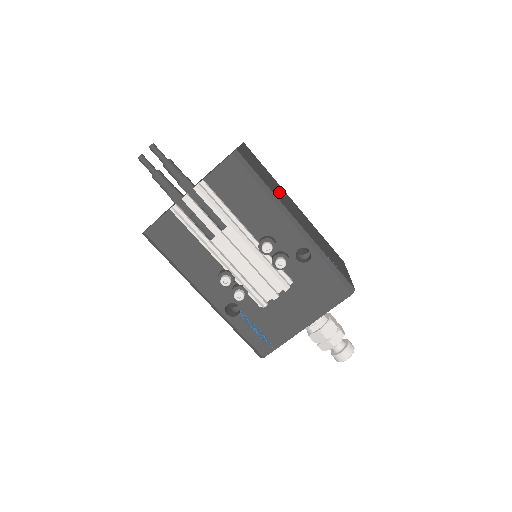
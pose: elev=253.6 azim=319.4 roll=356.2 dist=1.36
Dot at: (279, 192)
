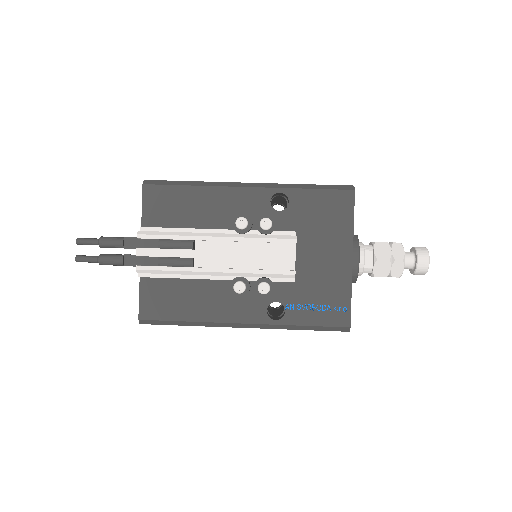
Dot at: occluded
